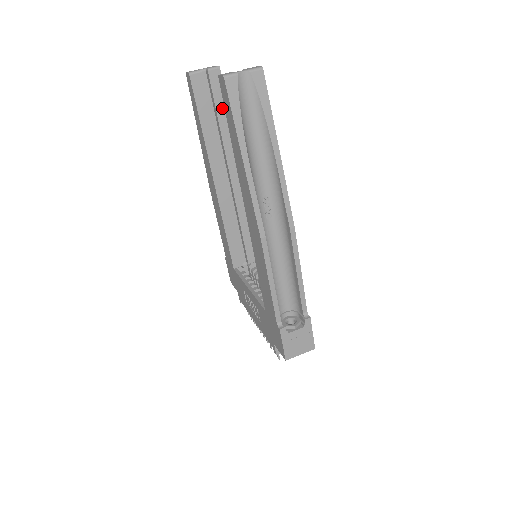
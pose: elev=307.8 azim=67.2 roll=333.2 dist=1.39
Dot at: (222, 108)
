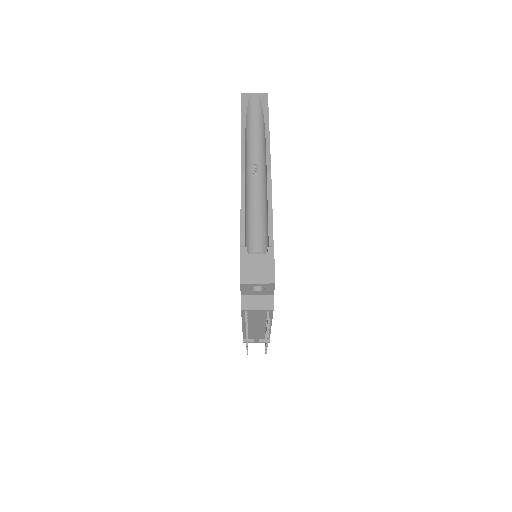
Dot at: occluded
